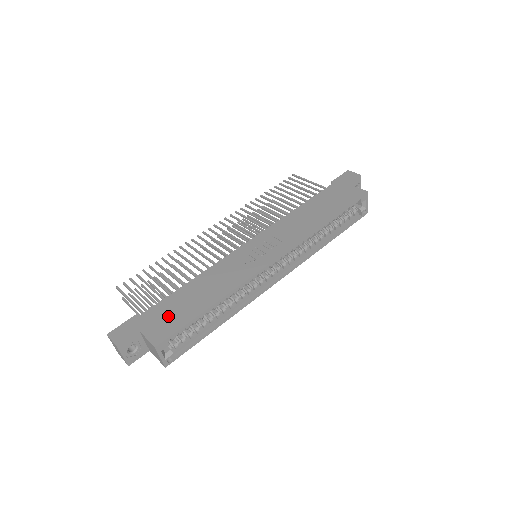
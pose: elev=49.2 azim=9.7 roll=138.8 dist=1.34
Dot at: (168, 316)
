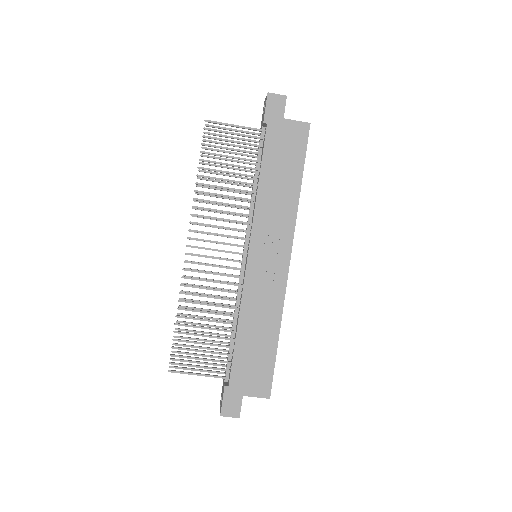
Dot at: (253, 370)
